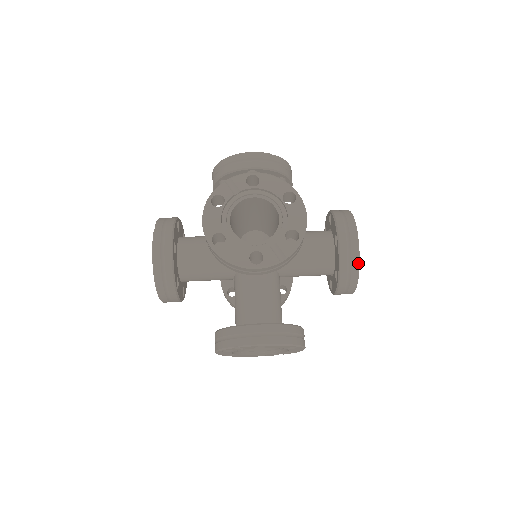
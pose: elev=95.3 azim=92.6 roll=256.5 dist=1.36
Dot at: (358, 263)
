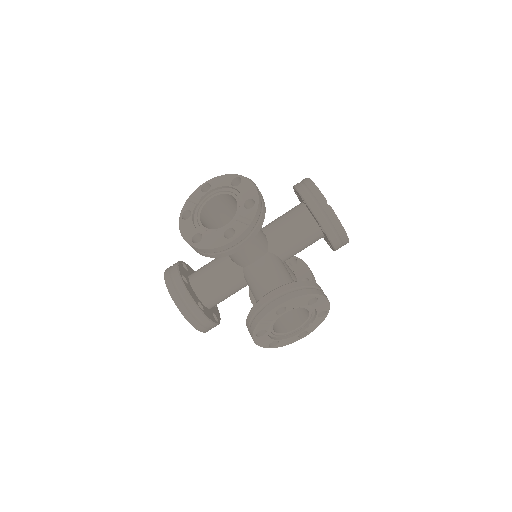
Dot at: (329, 206)
